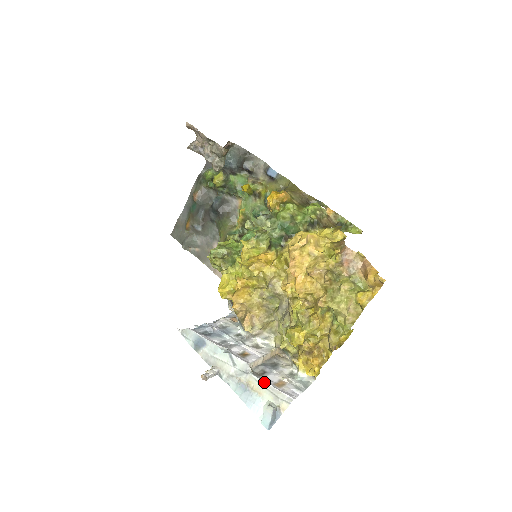
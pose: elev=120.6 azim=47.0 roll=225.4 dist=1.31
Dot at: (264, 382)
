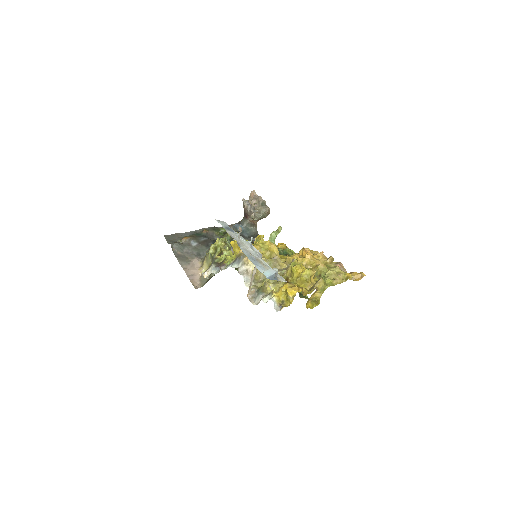
Dot at: (269, 266)
